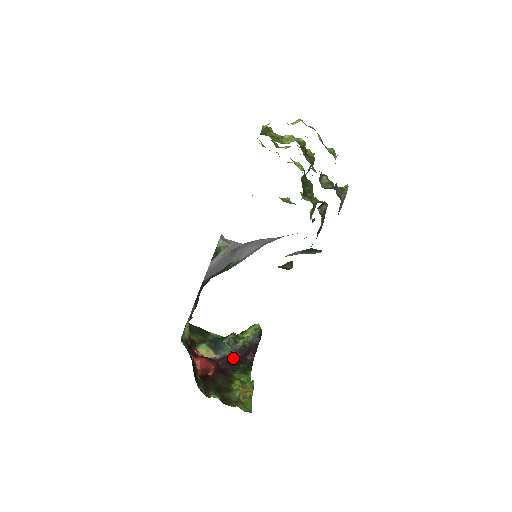
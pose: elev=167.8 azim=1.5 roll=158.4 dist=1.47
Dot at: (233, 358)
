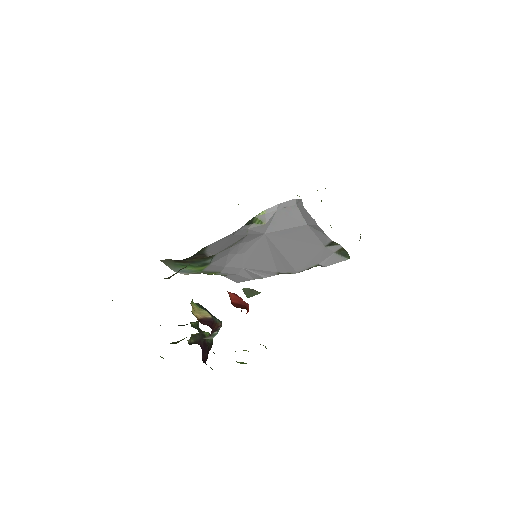
Dot at: (199, 344)
